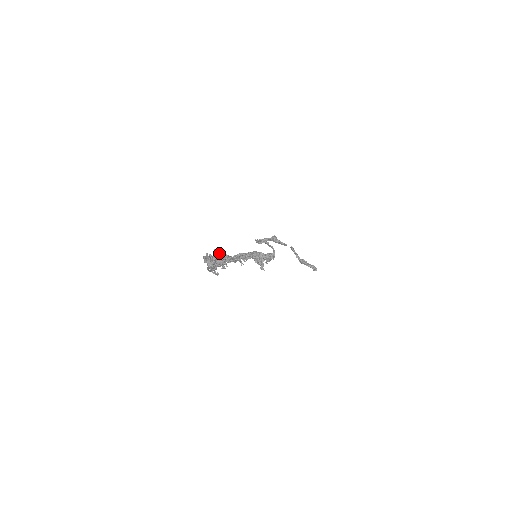
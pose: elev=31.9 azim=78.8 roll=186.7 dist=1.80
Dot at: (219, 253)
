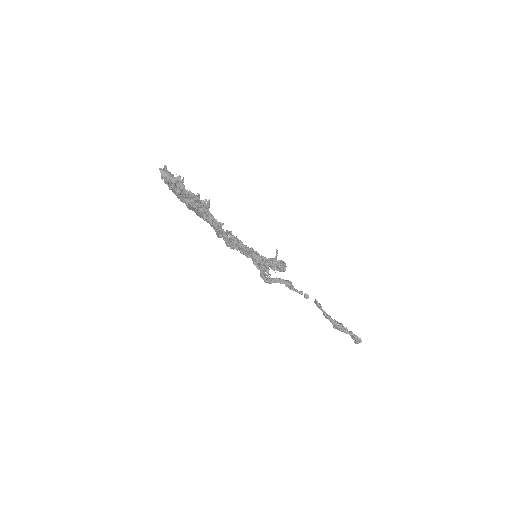
Dot at: occluded
